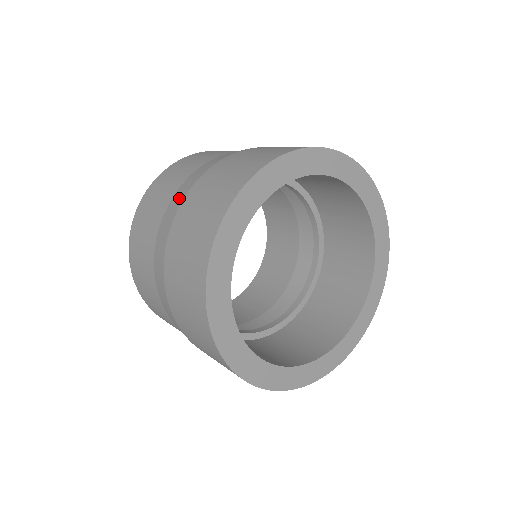
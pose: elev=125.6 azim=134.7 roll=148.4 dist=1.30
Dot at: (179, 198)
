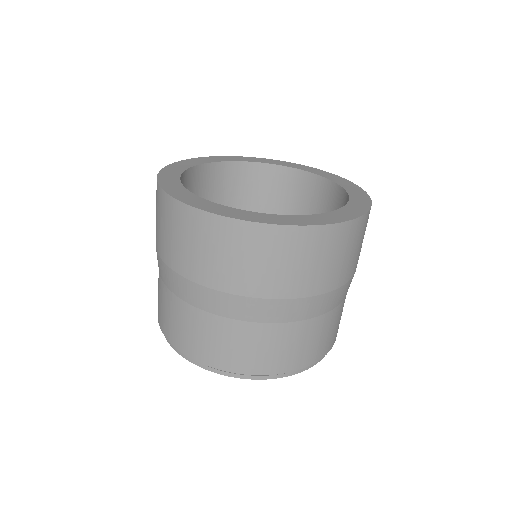
Dot at: occluded
